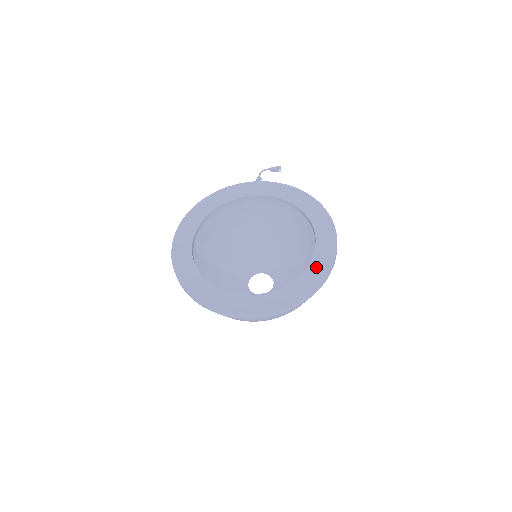
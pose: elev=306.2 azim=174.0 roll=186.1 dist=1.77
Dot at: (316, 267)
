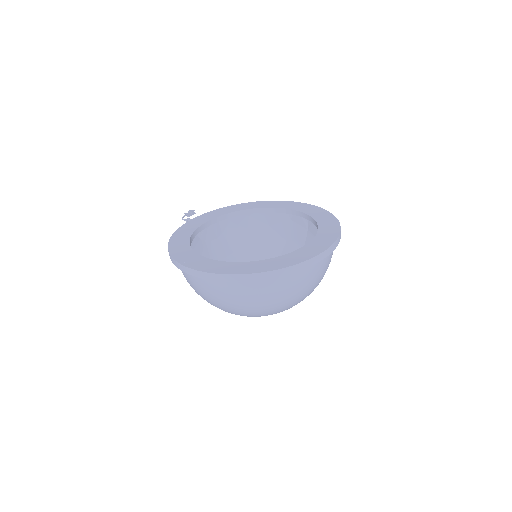
Dot at: (314, 213)
